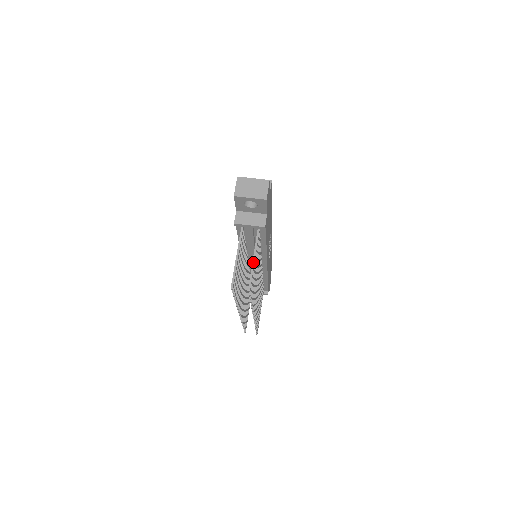
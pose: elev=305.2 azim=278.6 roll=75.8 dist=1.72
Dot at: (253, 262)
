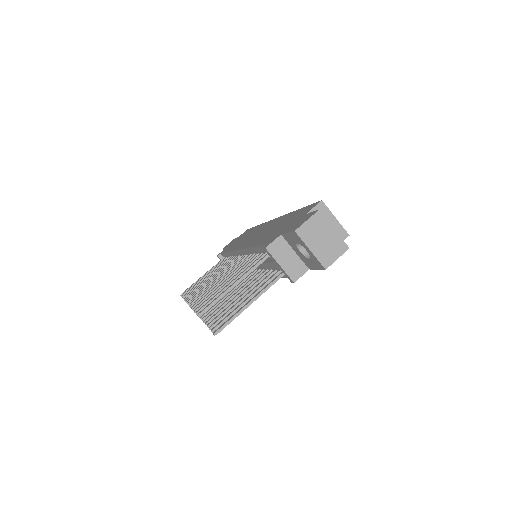
Dot at: (247, 305)
